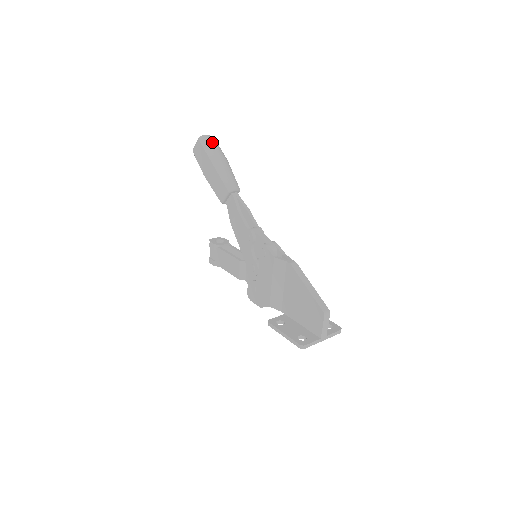
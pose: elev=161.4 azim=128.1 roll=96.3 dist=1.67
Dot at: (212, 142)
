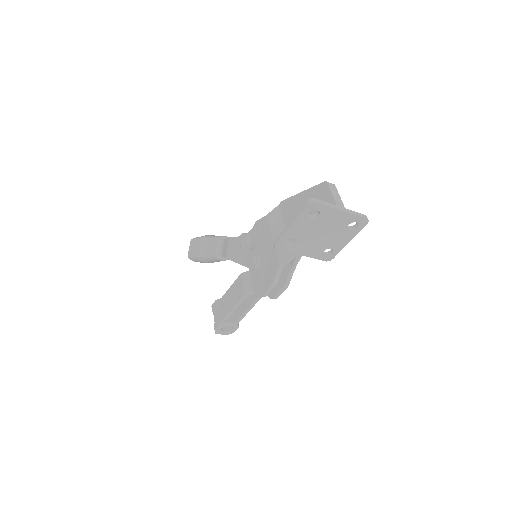
Dot at: occluded
